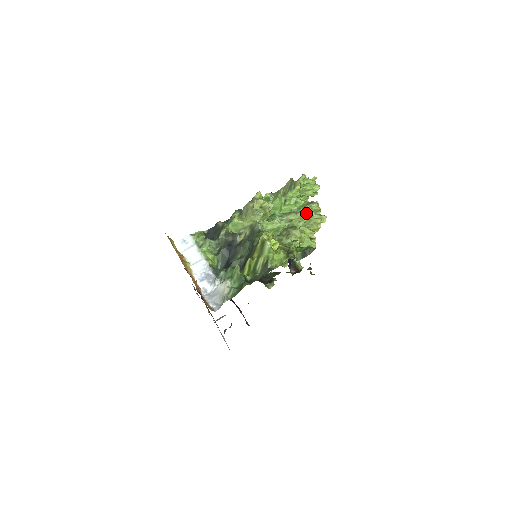
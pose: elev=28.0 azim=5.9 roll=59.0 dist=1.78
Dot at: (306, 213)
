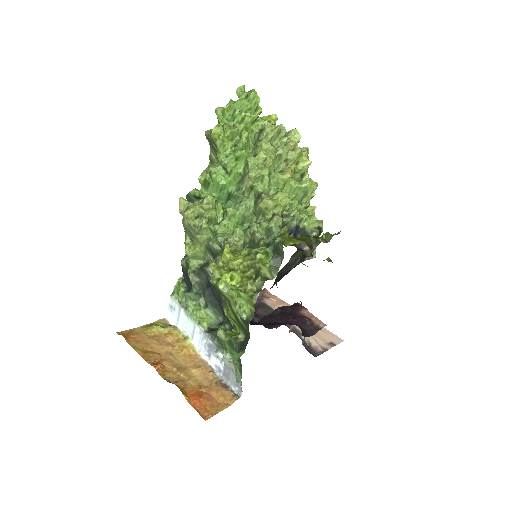
Dot at: (261, 159)
